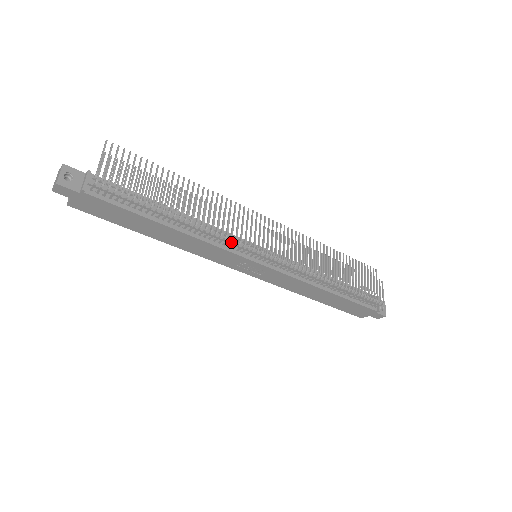
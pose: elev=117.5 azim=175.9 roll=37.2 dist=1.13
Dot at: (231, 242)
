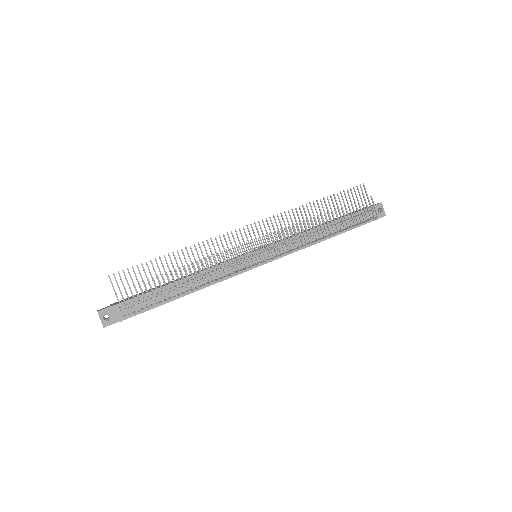
Dot at: (232, 270)
